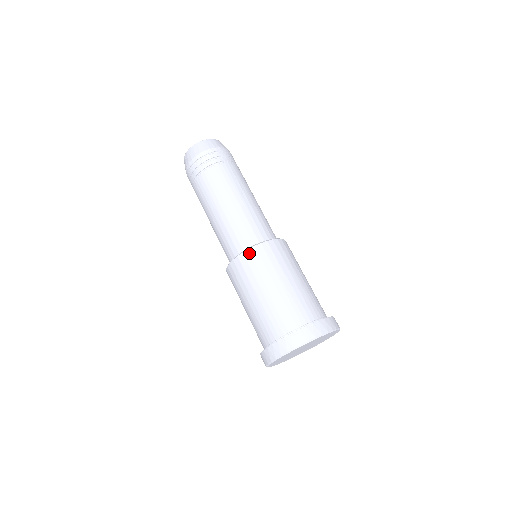
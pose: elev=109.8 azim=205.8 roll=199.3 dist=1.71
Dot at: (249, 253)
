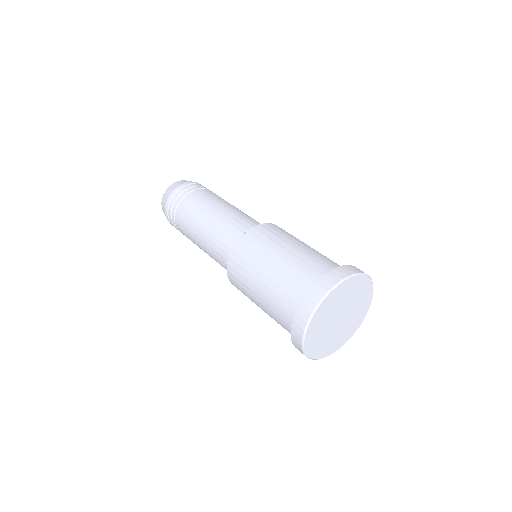
Dot at: (248, 234)
